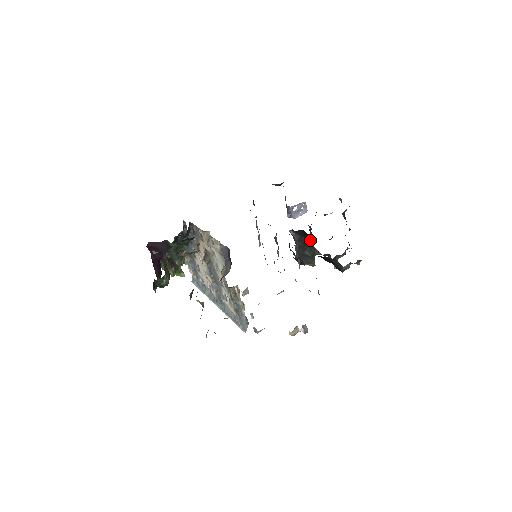
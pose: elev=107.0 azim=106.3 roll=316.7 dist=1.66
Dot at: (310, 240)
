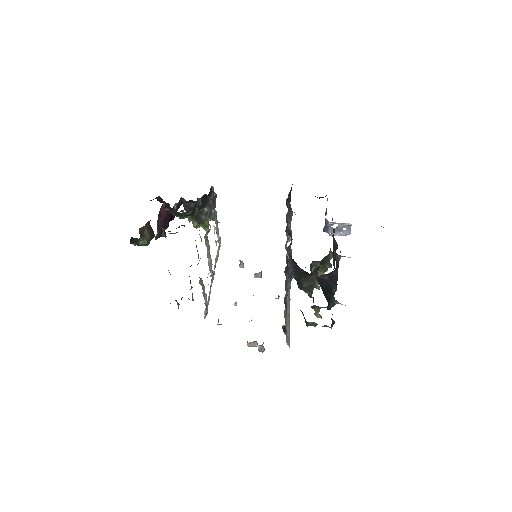
Dot at: occluded
